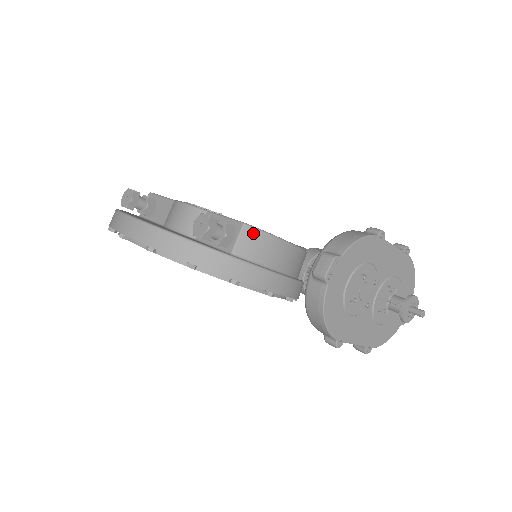
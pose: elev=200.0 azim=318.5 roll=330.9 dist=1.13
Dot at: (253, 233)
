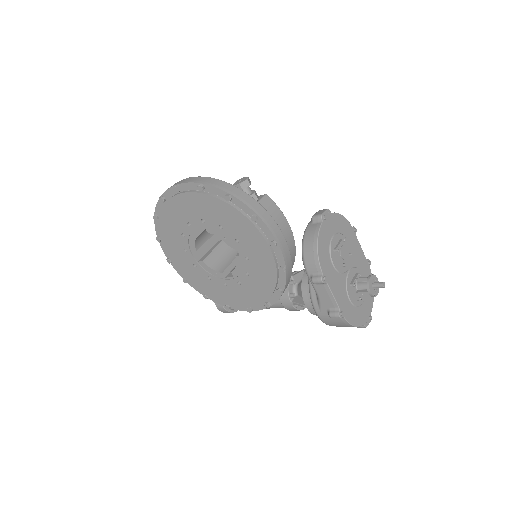
Dot at: (271, 202)
